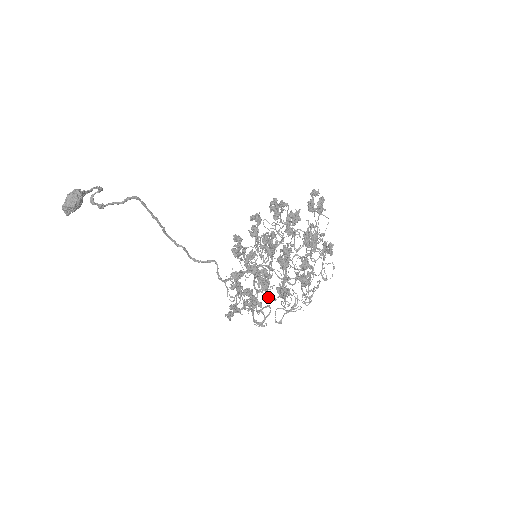
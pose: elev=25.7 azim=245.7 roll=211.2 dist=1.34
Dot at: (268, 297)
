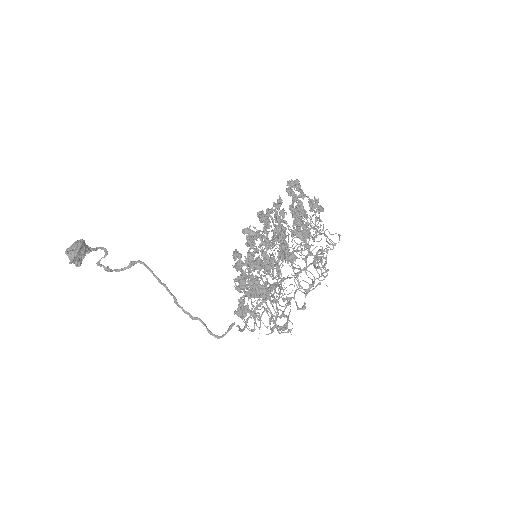
Dot at: (285, 298)
